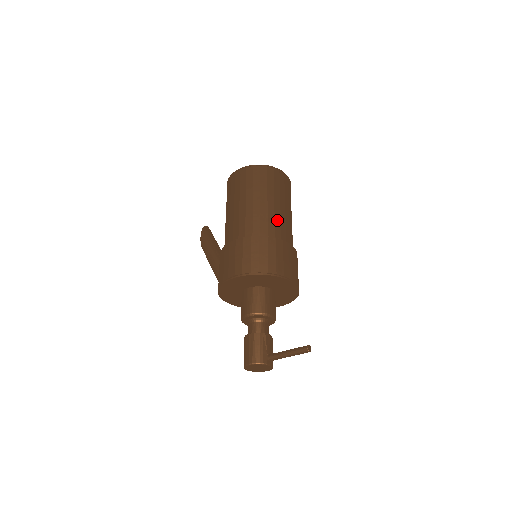
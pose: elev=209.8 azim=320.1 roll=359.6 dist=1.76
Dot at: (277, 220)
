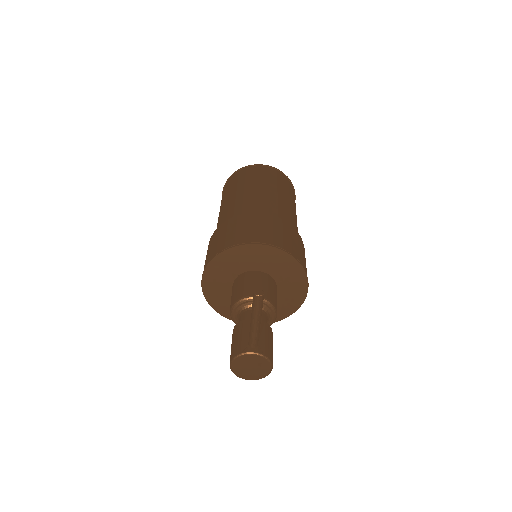
Dot at: (246, 202)
